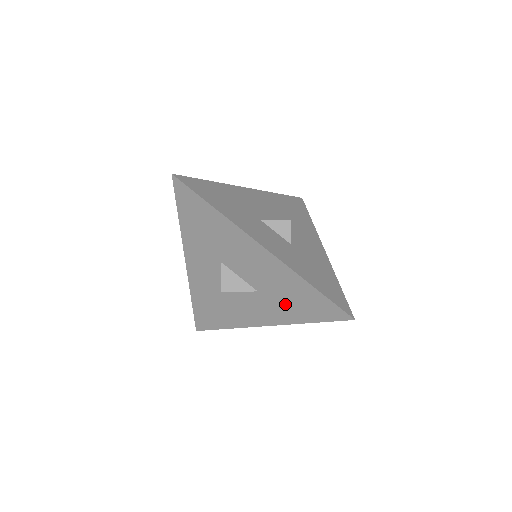
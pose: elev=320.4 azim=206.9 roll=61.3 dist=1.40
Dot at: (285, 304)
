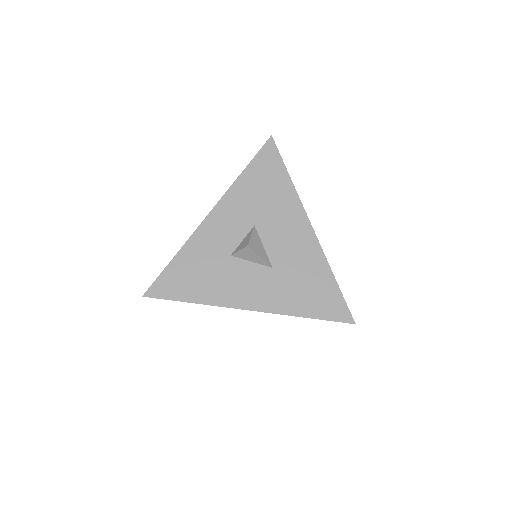
Dot at: (294, 290)
